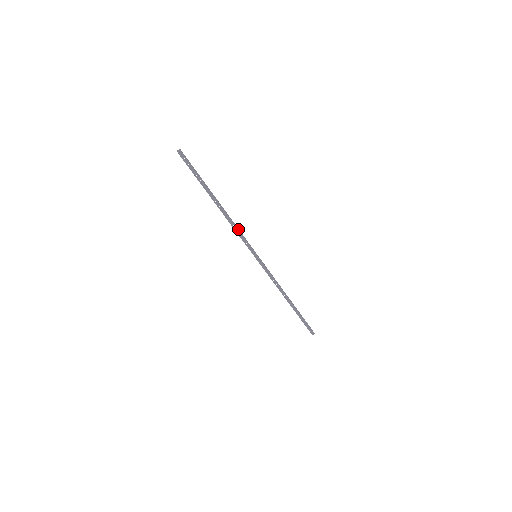
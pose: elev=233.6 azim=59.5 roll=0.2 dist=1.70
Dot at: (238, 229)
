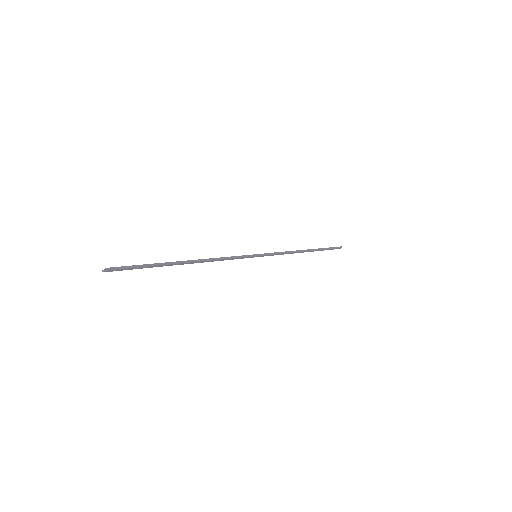
Dot at: (224, 258)
